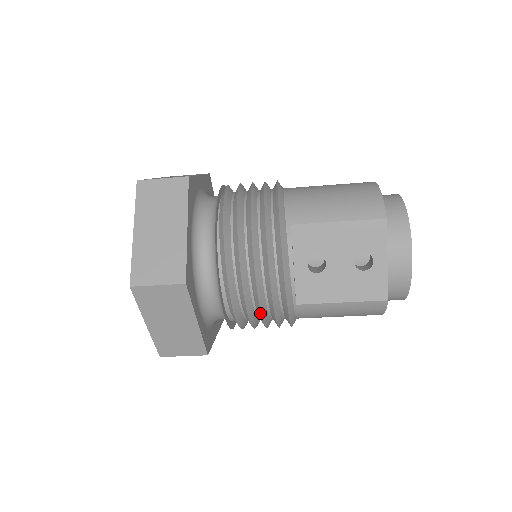
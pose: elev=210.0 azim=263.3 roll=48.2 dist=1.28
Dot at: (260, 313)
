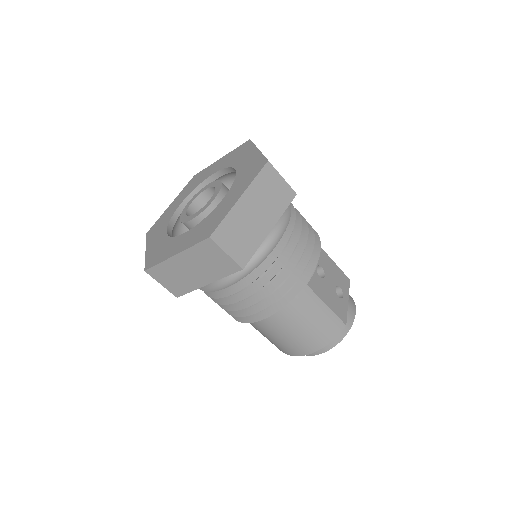
Dot at: (292, 268)
